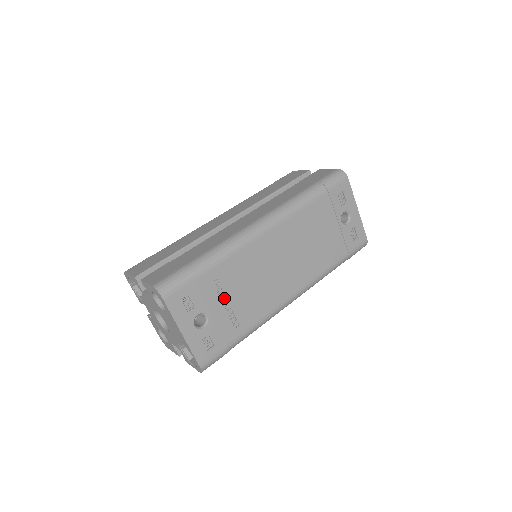
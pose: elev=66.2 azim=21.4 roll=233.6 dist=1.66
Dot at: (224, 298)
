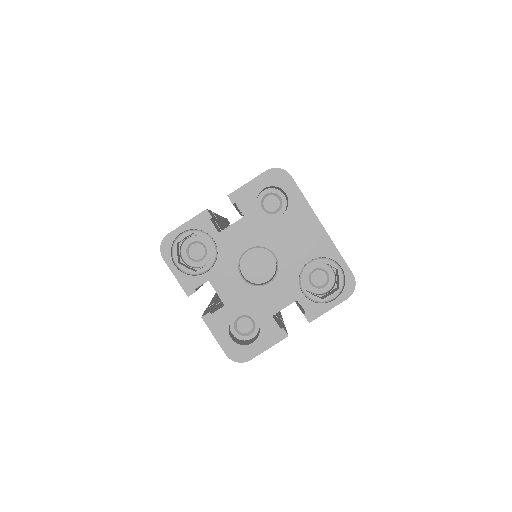
Dot at: occluded
